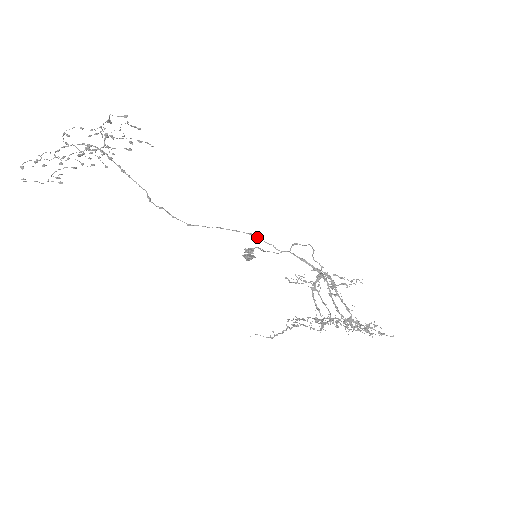
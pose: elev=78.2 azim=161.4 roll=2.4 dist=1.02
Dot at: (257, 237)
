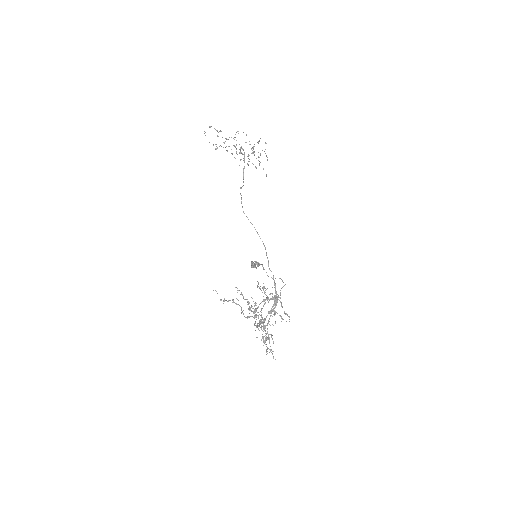
Dot at: occluded
